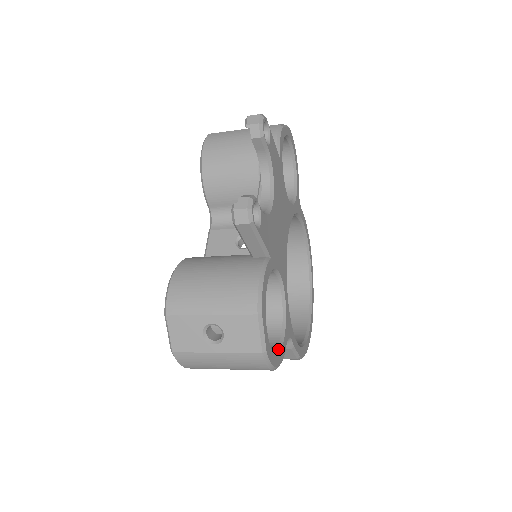
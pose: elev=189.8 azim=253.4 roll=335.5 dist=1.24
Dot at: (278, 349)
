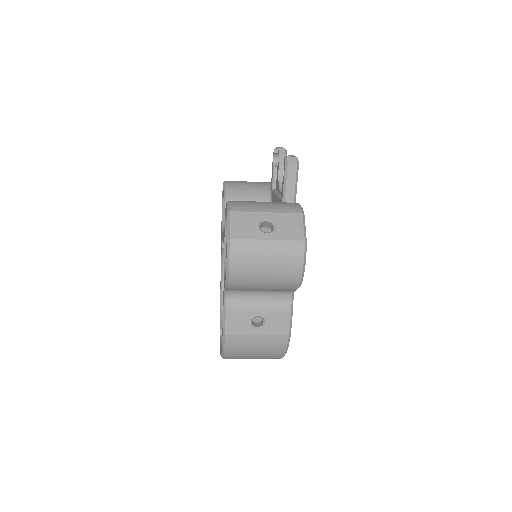
Dot at: occluded
